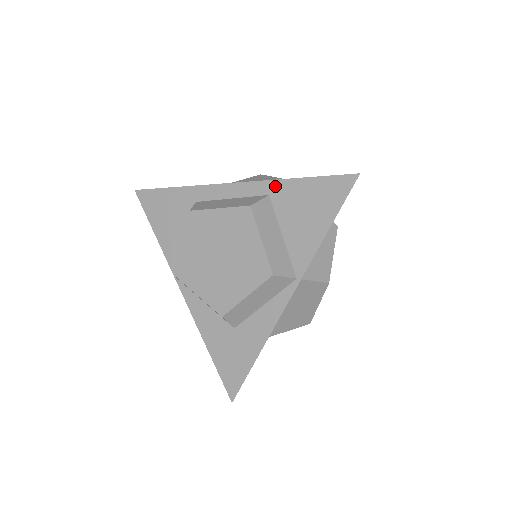
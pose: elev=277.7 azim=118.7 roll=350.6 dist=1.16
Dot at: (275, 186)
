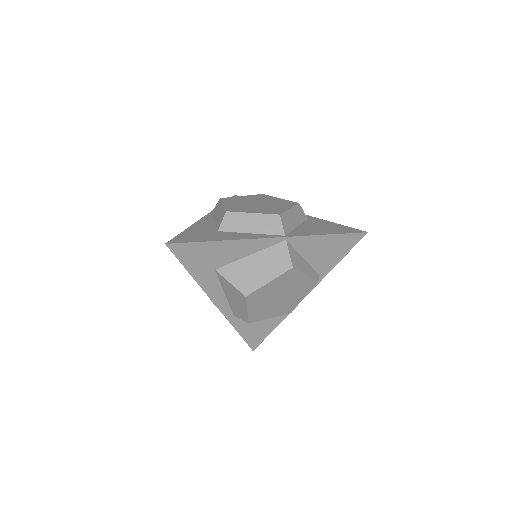
Dot at: (315, 219)
